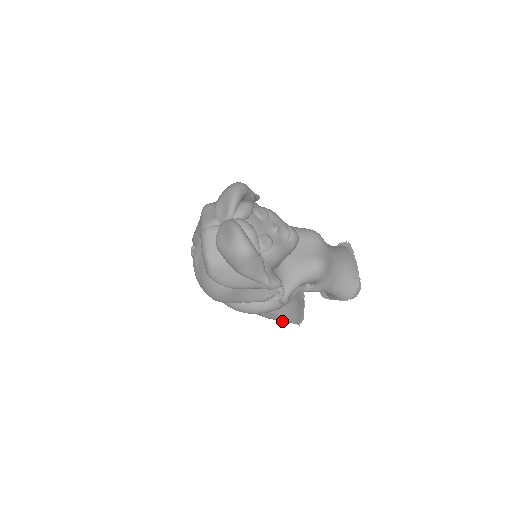
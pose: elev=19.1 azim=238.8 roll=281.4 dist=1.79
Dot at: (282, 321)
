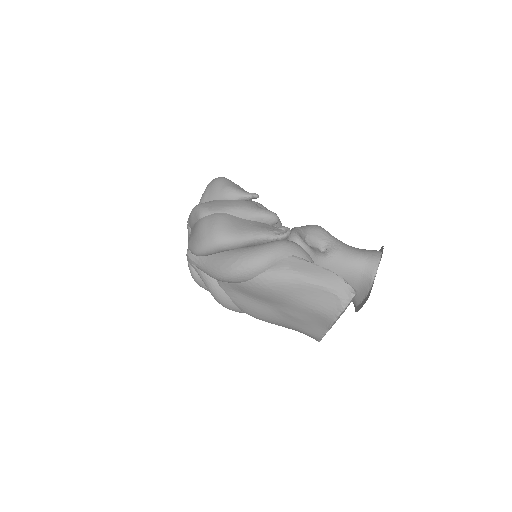
Dot at: (324, 281)
